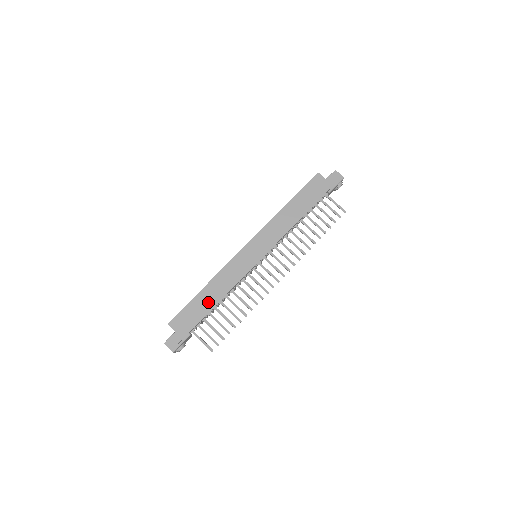
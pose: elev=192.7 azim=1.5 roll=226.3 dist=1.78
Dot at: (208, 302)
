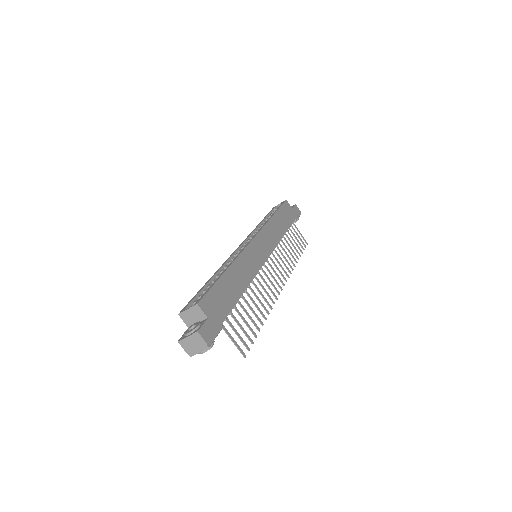
Dot at: (234, 289)
